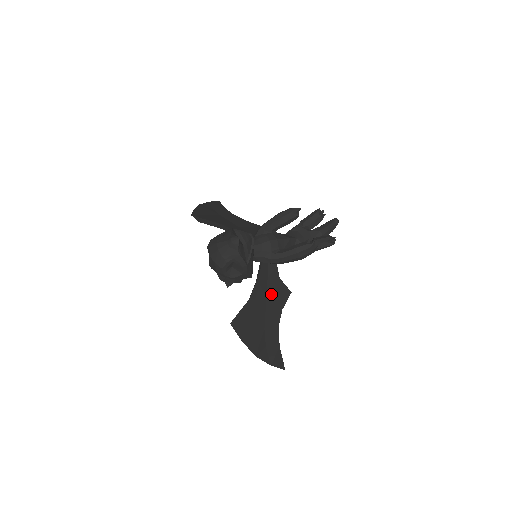
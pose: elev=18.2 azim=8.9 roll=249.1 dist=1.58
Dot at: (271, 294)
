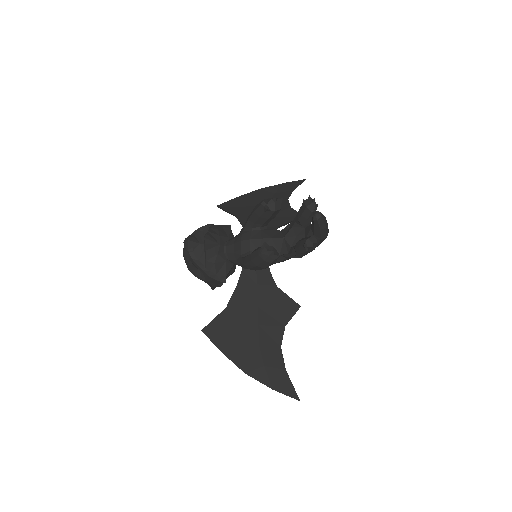
Dot at: (265, 305)
